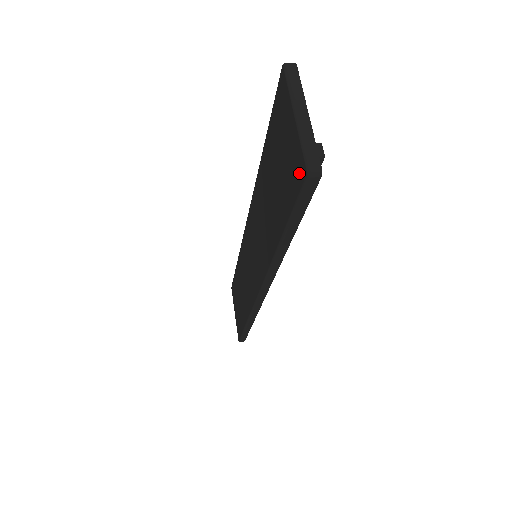
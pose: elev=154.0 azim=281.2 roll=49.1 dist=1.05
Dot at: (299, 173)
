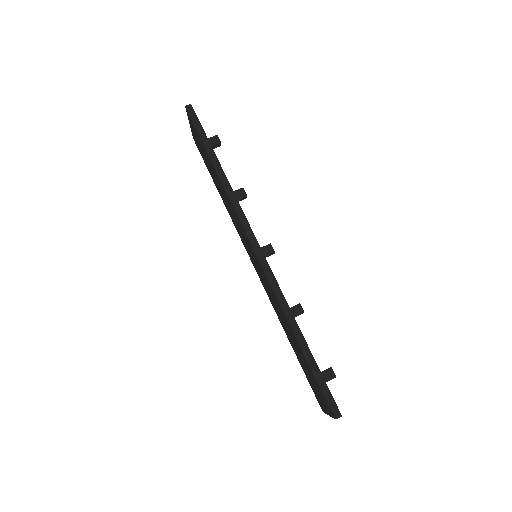
Dot at: (319, 403)
